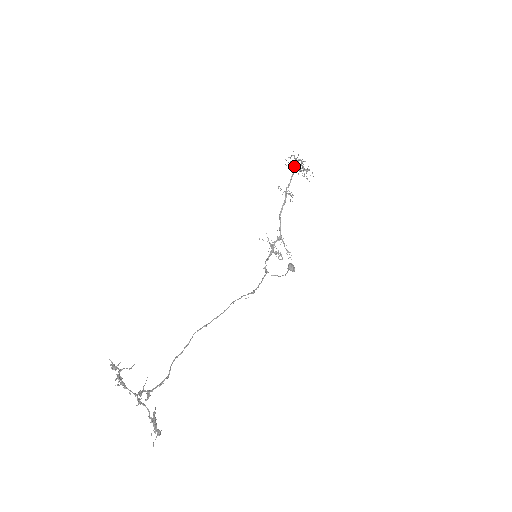
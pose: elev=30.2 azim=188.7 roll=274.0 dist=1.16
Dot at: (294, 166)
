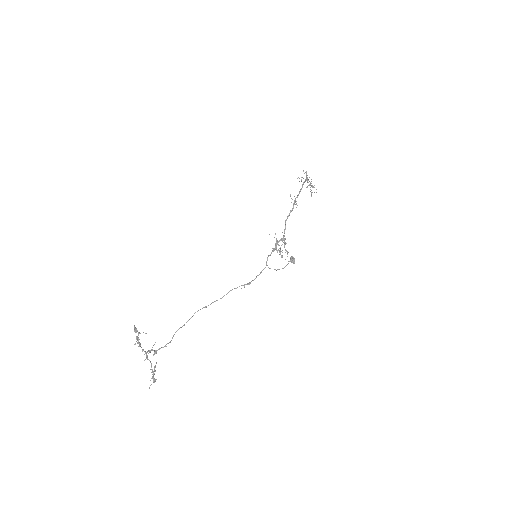
Dot at: (304, 181)
